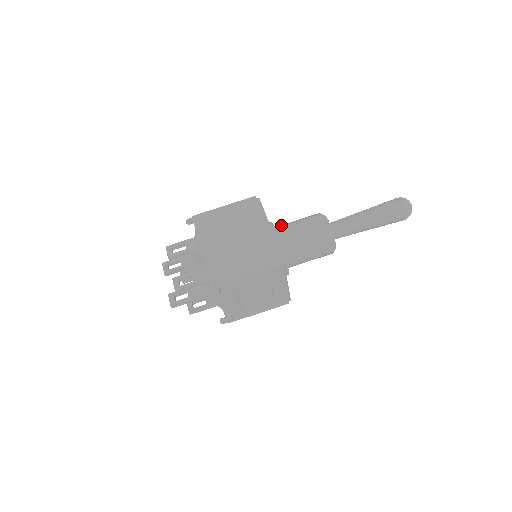
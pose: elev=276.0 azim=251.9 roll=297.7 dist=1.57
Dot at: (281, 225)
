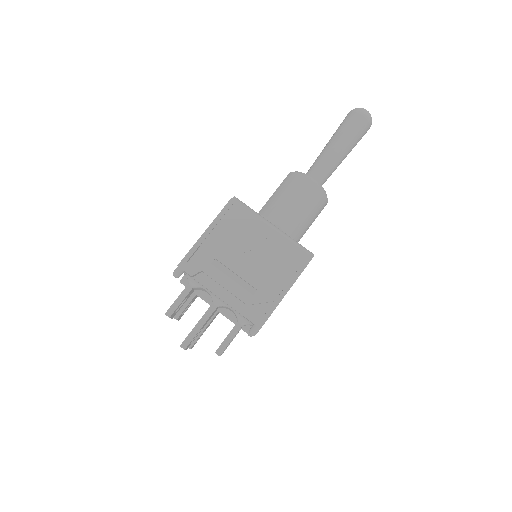
Dot at: occluded
